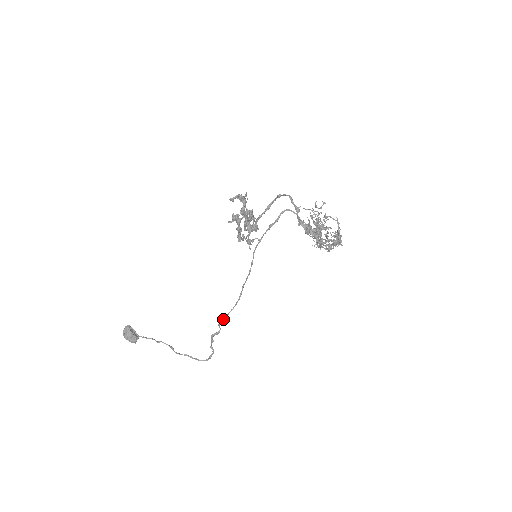
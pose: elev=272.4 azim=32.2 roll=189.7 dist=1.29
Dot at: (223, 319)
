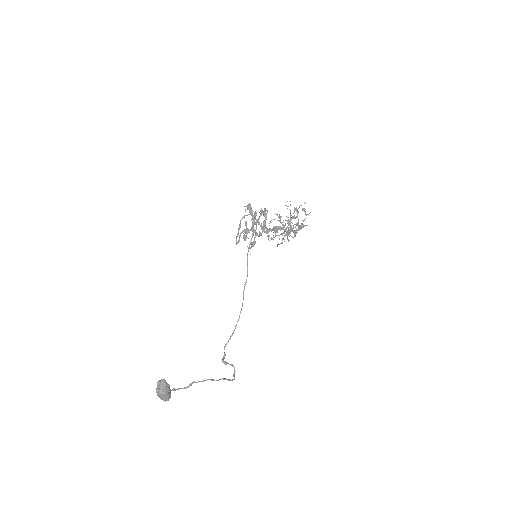
Dot at: (232, 334)
